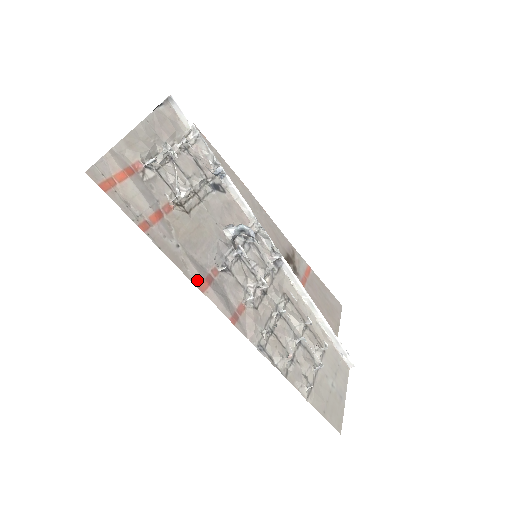
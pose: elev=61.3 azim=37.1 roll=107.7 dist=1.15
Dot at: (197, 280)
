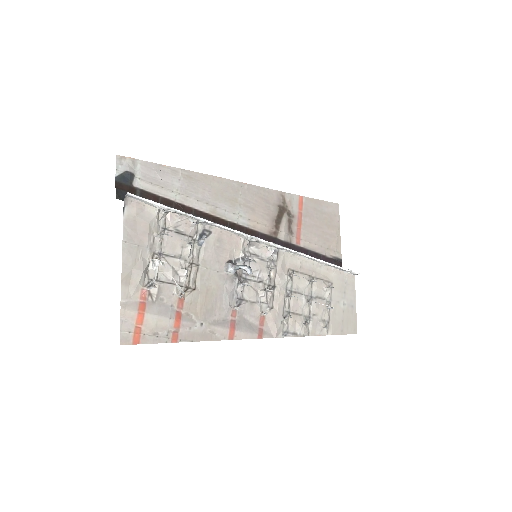
Dot at: (225, 335)
